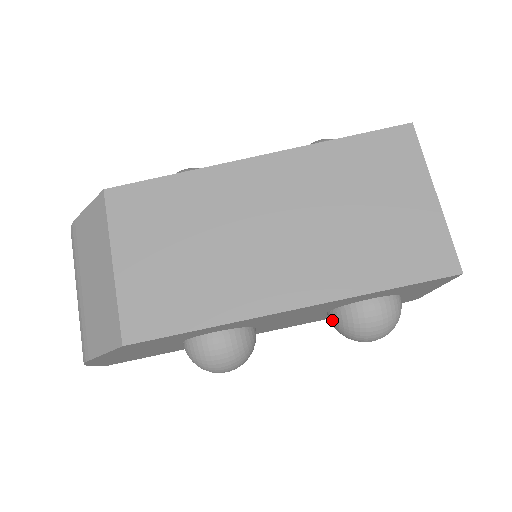
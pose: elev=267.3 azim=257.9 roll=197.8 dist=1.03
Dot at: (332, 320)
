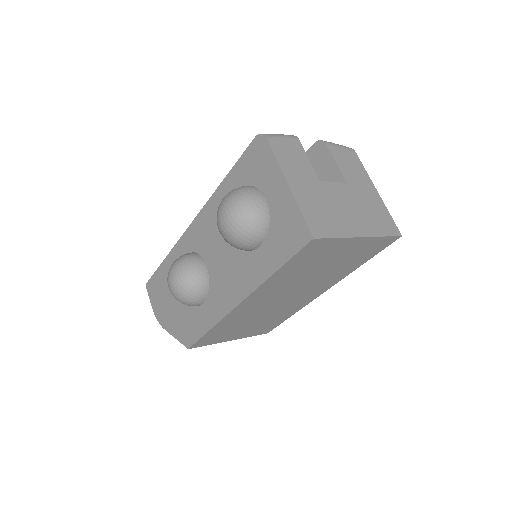
Dot at: occluded
